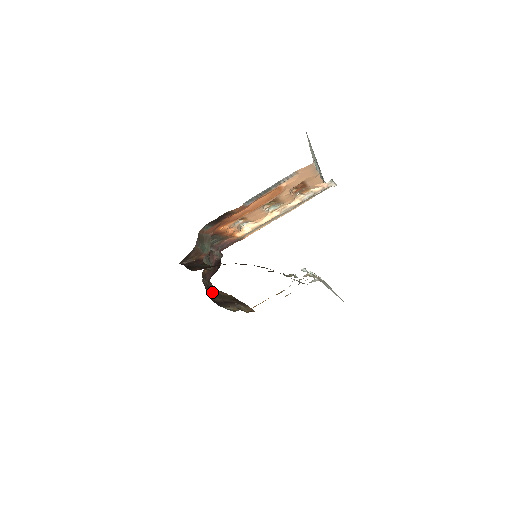
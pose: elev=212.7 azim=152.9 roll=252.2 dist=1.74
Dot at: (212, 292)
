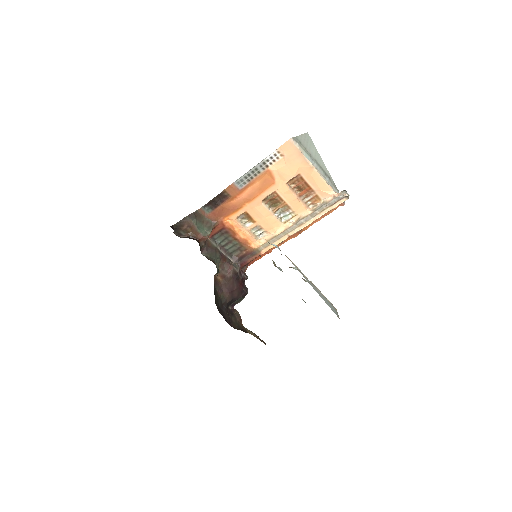
Dot at: (236, 323)
